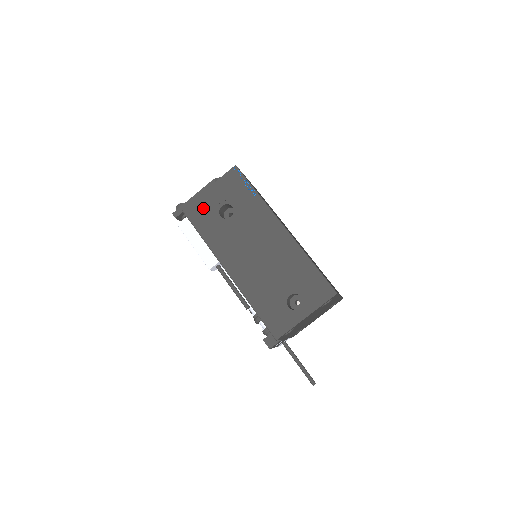
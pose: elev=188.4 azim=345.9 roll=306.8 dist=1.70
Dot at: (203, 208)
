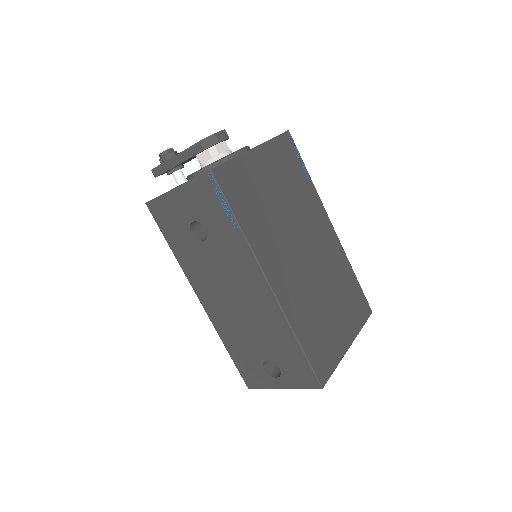
Dot at: (170, 213)
